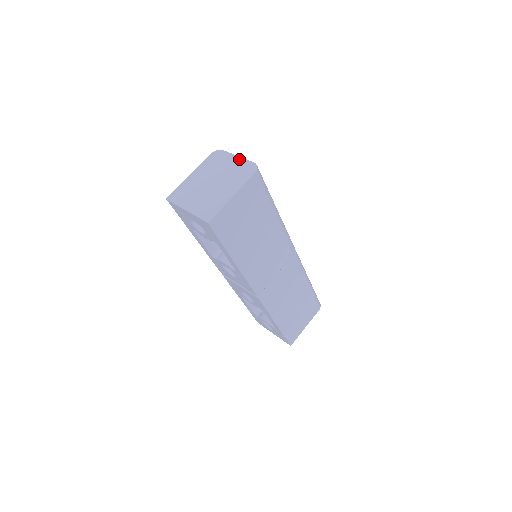
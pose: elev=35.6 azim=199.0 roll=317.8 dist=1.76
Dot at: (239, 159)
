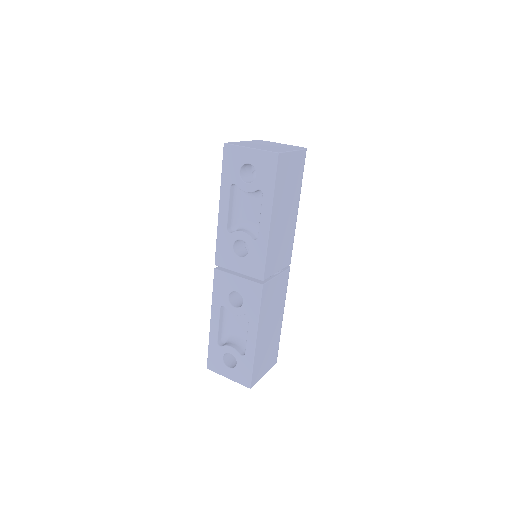
Dot at: (286, 144)
